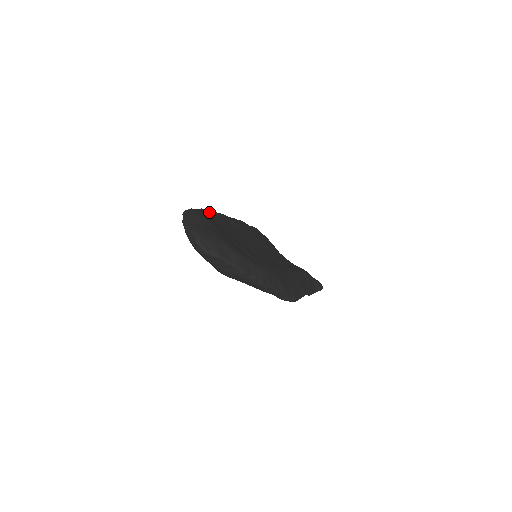
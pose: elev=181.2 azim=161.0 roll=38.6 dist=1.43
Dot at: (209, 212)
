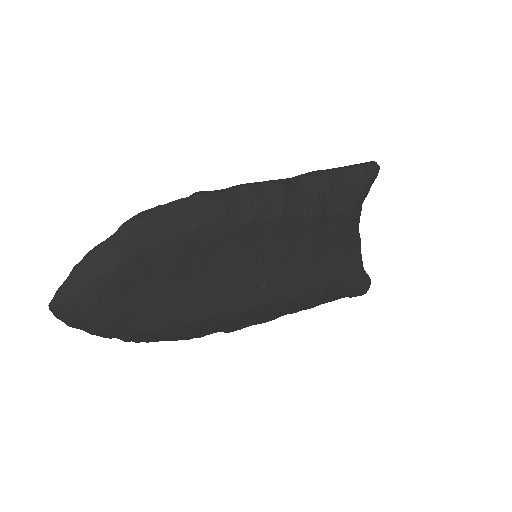
Dot at: (194, 212)
